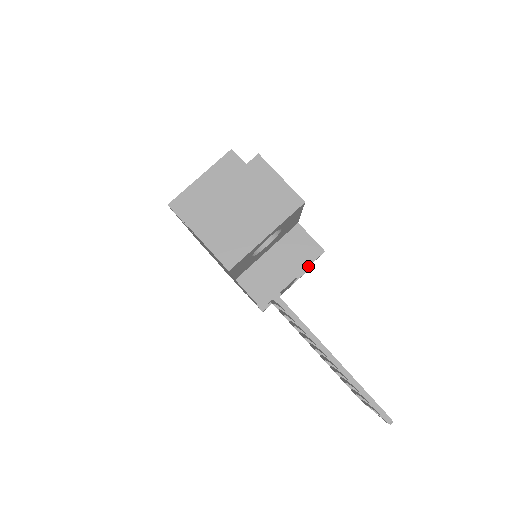
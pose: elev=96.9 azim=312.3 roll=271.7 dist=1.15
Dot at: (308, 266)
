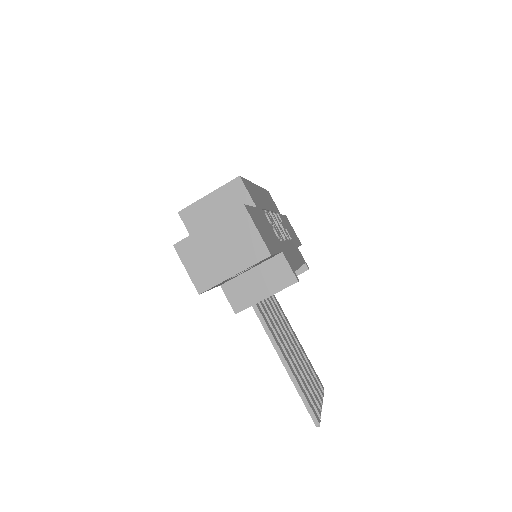
Dot at: (281, 290)
